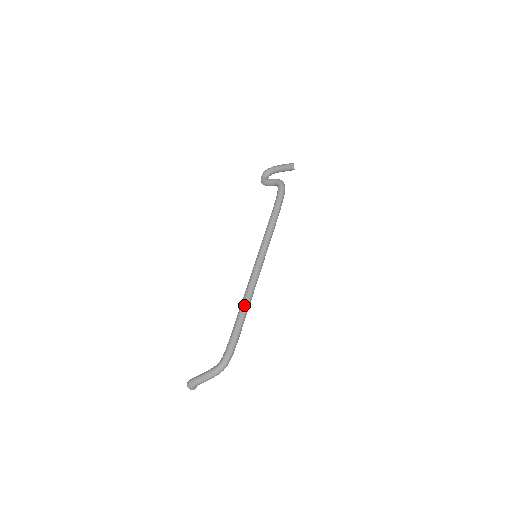
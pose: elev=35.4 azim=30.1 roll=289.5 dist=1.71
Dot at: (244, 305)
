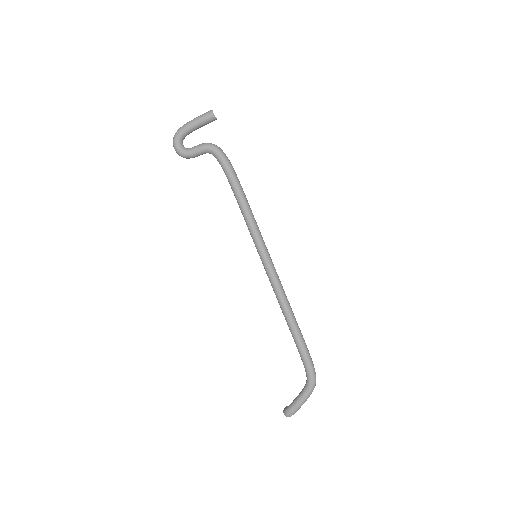
Dot at: (291, 317)
